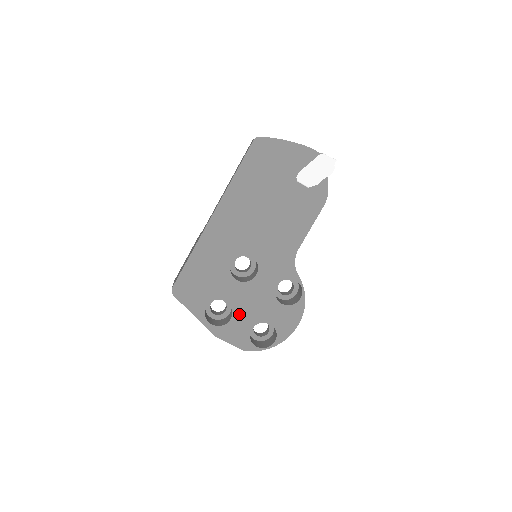
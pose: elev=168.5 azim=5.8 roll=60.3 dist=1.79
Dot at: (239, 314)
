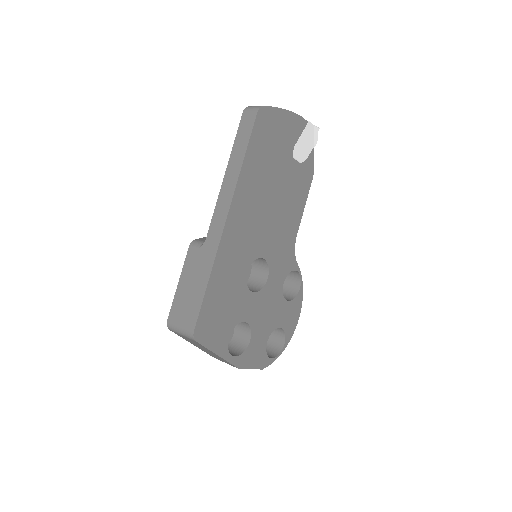
Dot at: (256, 331)
